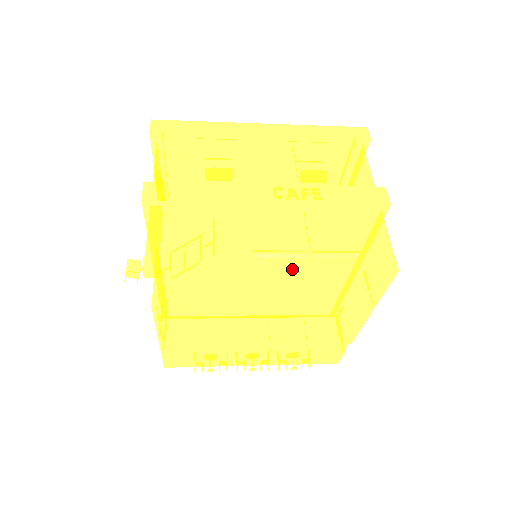
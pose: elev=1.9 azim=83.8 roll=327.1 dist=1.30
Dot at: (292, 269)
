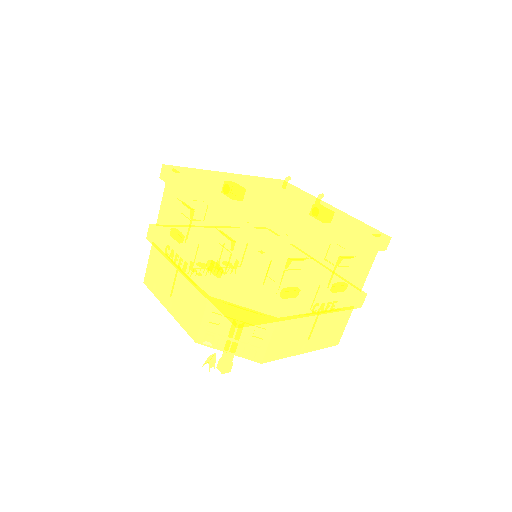
Dot at: (295, 355)
